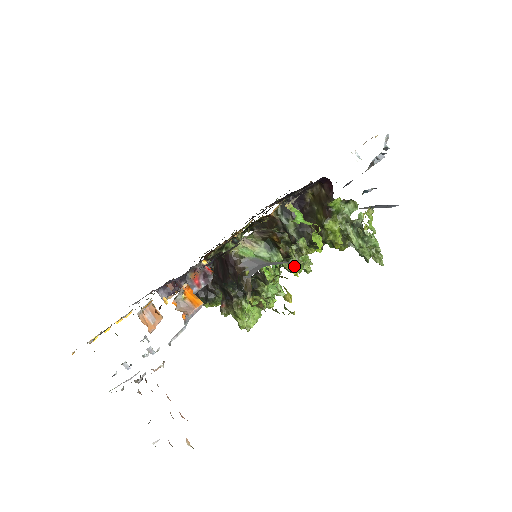
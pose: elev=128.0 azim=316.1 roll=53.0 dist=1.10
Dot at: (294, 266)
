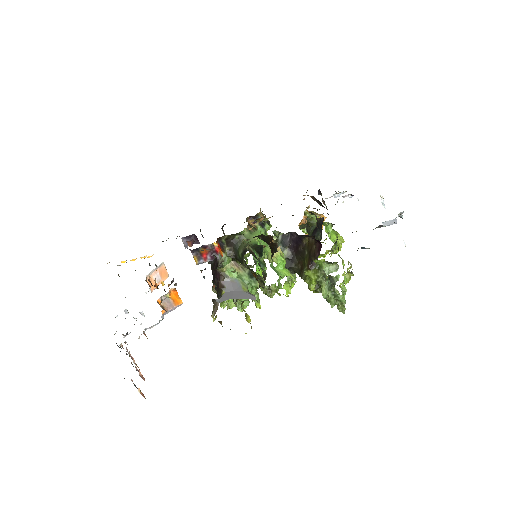
Dot at: occluded
